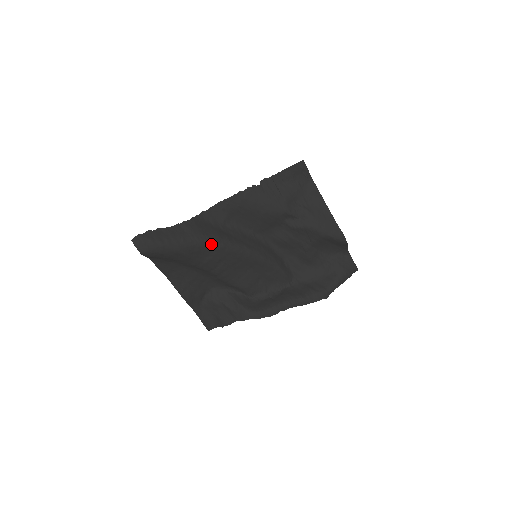
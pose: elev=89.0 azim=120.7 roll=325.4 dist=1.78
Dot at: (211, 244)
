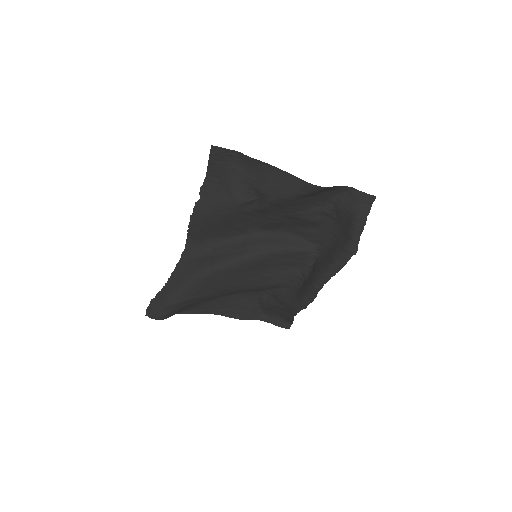
Dot at: (203, 278)
